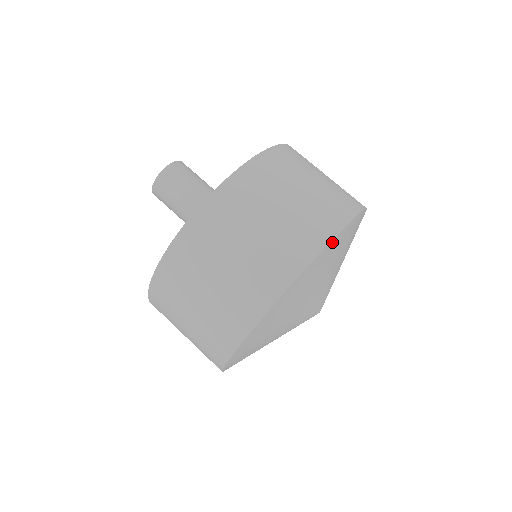
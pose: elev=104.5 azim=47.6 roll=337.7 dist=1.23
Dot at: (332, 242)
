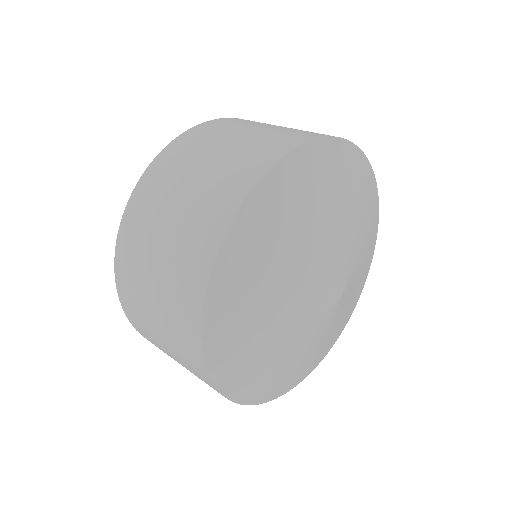
Dot at: (308, 148)
